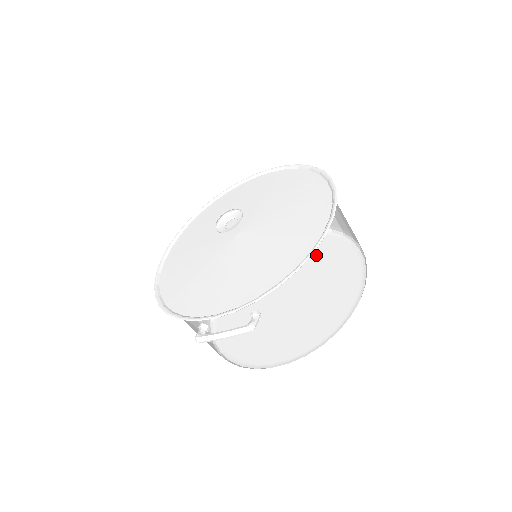
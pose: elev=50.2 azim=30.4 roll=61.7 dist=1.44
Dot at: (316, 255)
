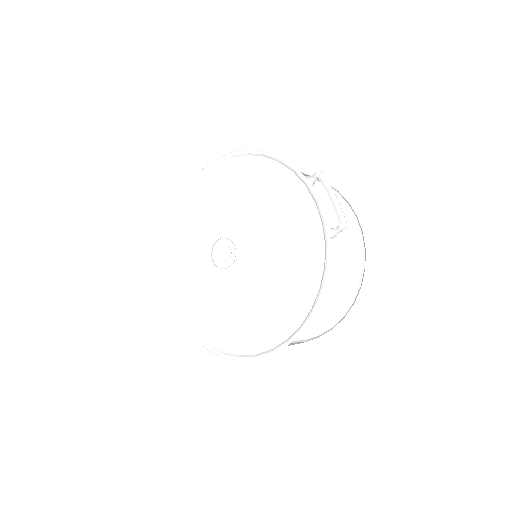
Dot at: (333, 267)
